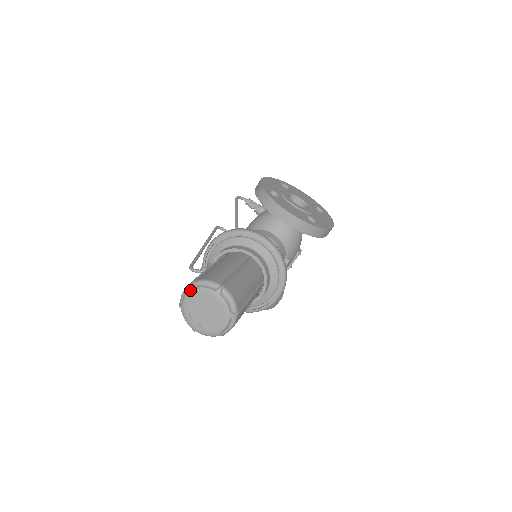
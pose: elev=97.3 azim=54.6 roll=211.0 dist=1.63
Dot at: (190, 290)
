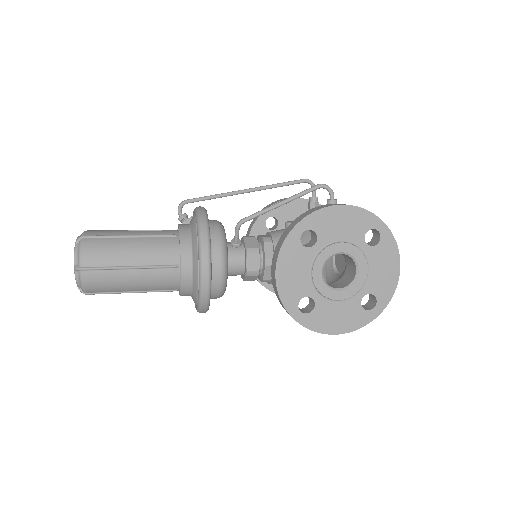
Dot at: (76, 239)
